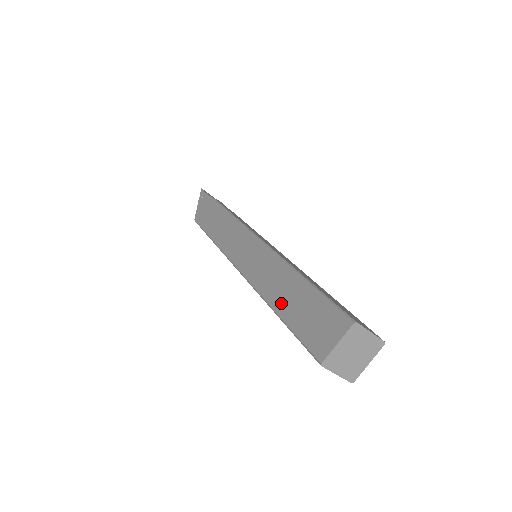
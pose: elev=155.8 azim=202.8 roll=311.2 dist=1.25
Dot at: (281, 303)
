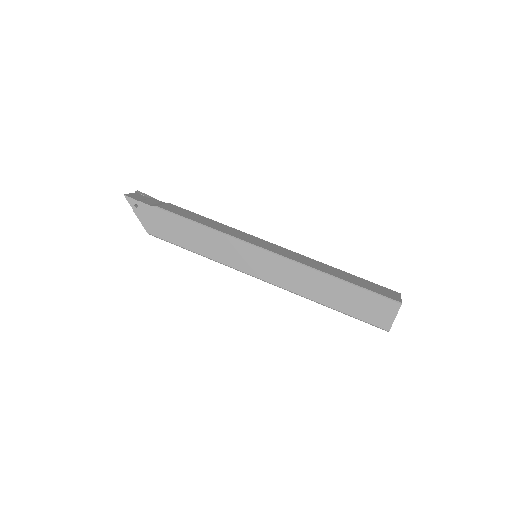
Dot at: (331, 301)
